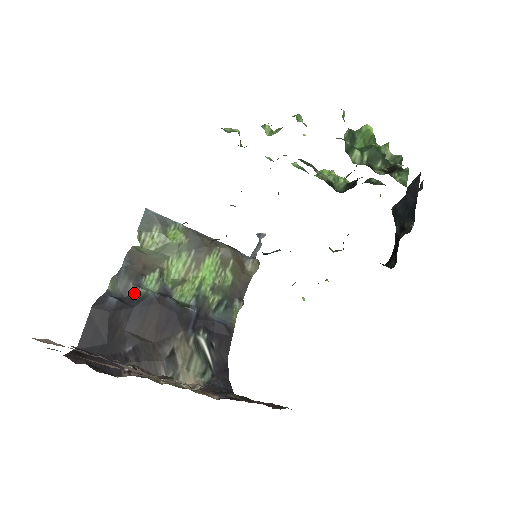
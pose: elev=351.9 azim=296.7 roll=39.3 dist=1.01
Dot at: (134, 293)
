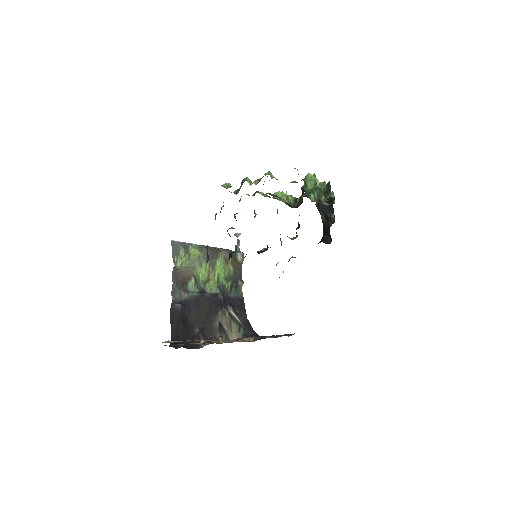
Dot at: (186, 297)
